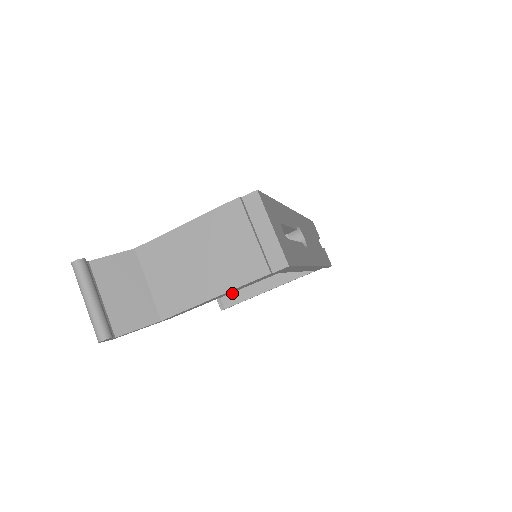
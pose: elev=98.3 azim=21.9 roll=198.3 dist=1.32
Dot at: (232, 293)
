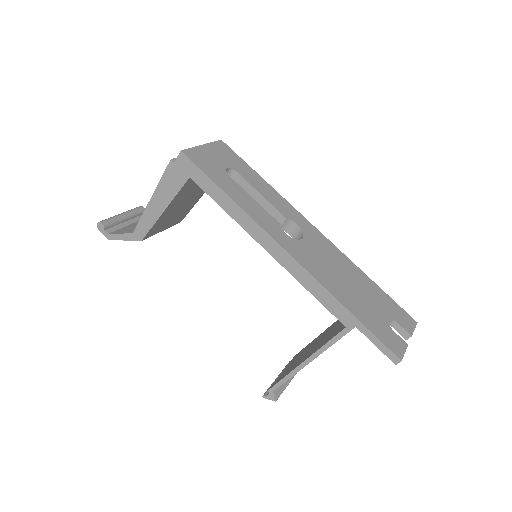
Dot at: (281, 376)
